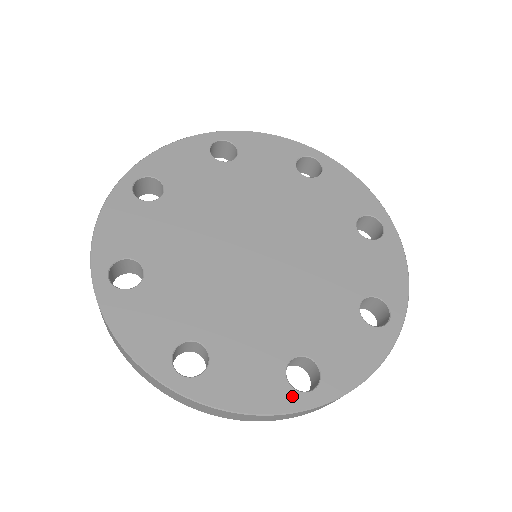
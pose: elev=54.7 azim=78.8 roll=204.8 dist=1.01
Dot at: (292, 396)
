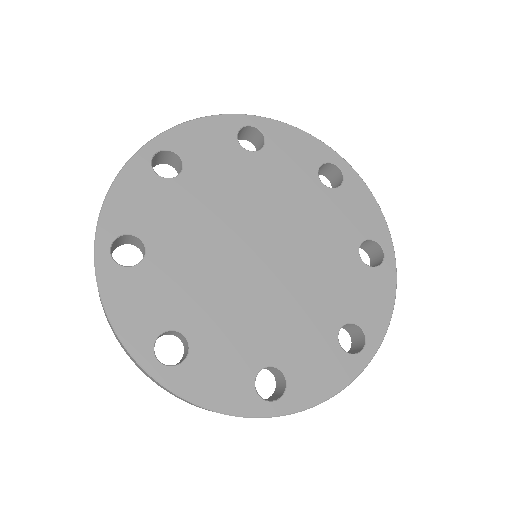
Dot at: (146, 348)
